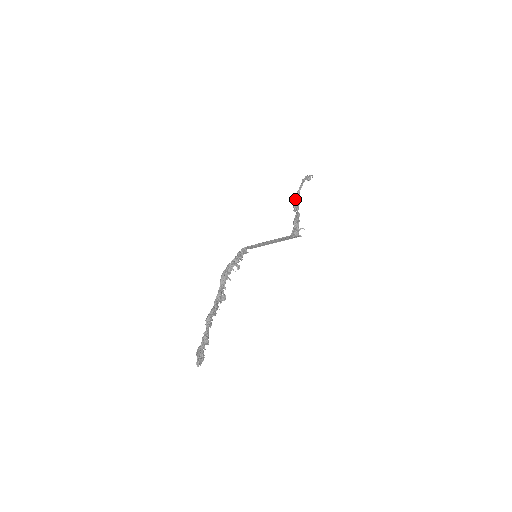
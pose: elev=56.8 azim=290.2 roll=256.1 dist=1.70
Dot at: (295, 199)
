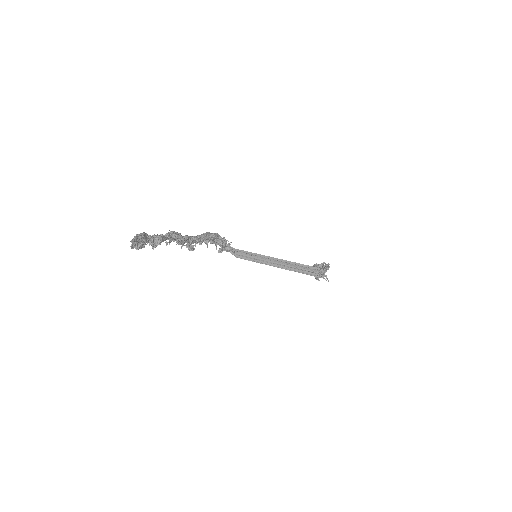
Dot at: (316, 265)
